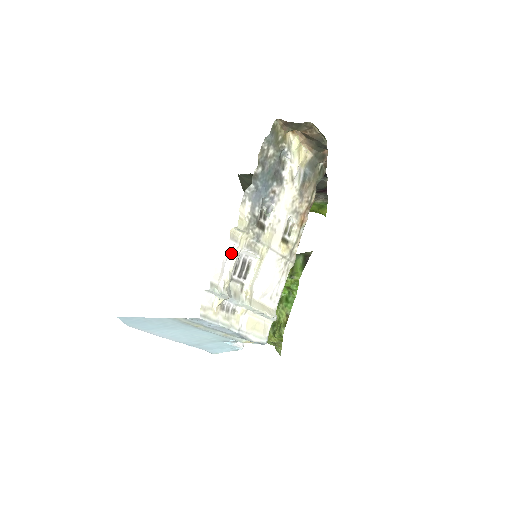
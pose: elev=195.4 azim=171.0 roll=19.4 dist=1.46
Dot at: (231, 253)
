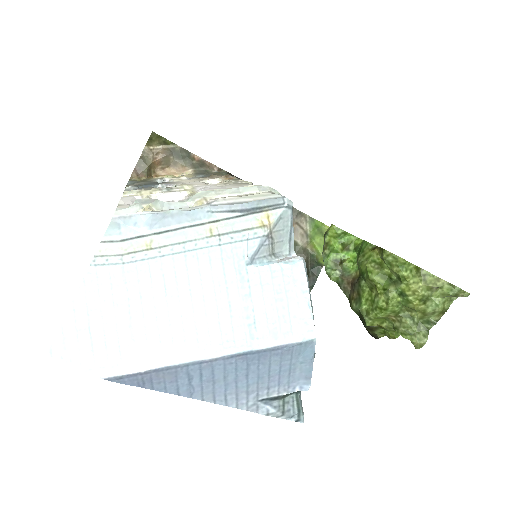
Dot at: occluded
